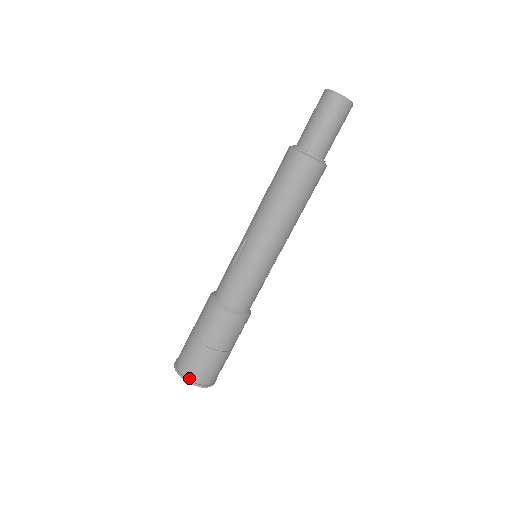
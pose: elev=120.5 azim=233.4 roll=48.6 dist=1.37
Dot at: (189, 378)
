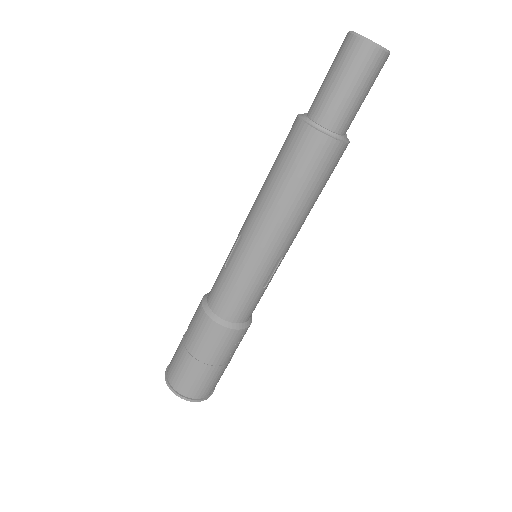
Dot at: (176, 389)
